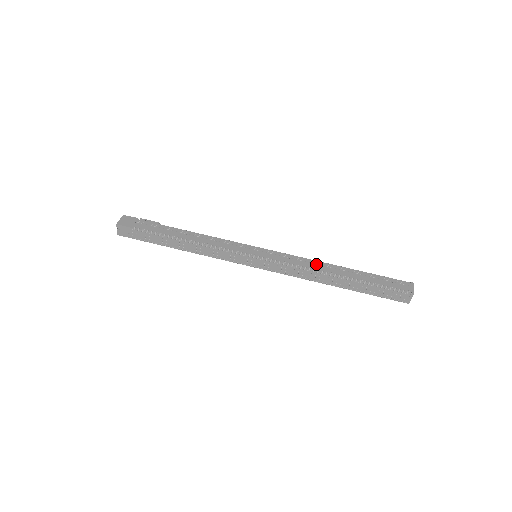
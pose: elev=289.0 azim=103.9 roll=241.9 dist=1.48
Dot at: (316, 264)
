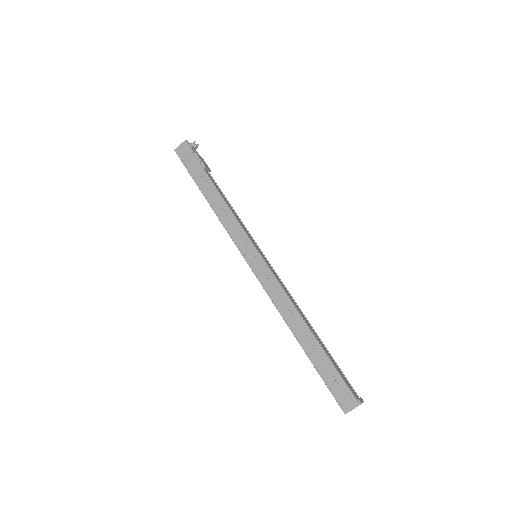
Dot at: (289, 308)
